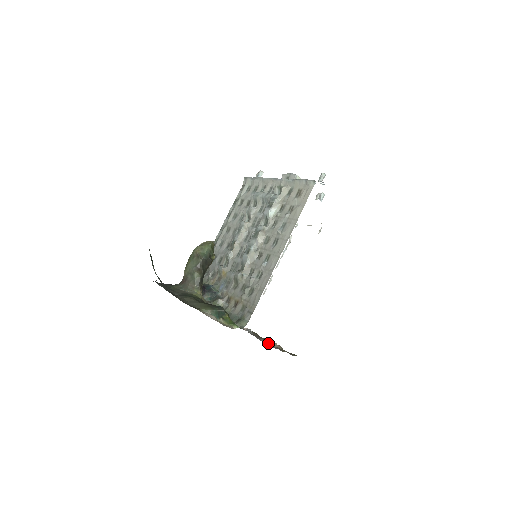
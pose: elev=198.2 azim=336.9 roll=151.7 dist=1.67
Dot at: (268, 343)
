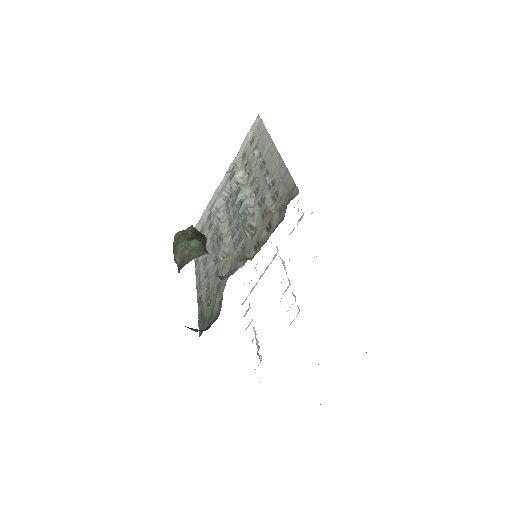
Dot at: occluded
